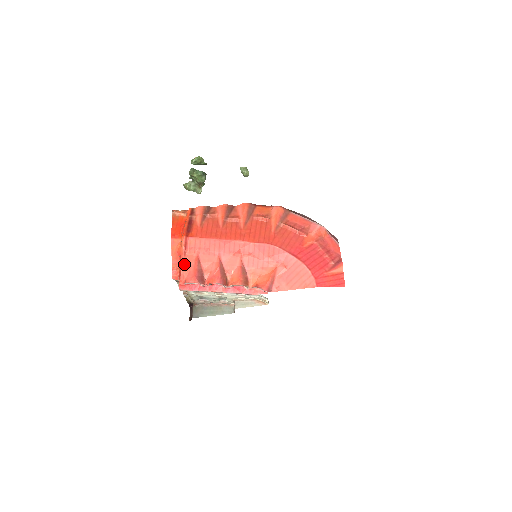
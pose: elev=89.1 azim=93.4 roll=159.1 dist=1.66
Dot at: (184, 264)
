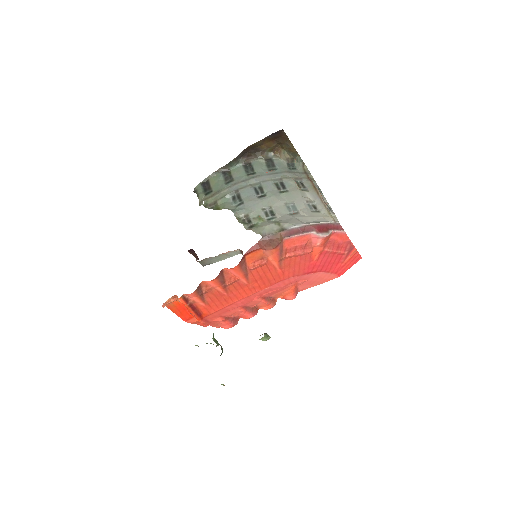
Dot at: (213, 325)
